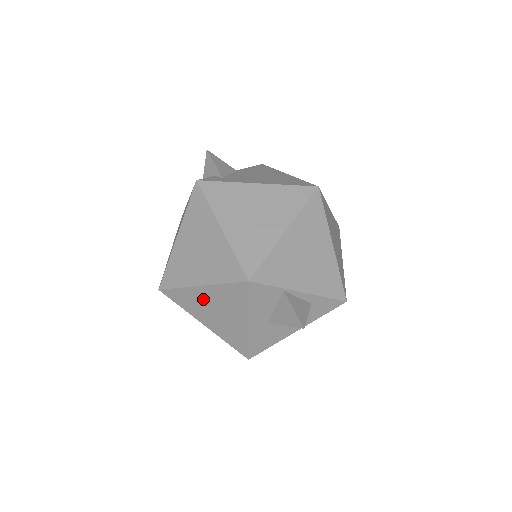
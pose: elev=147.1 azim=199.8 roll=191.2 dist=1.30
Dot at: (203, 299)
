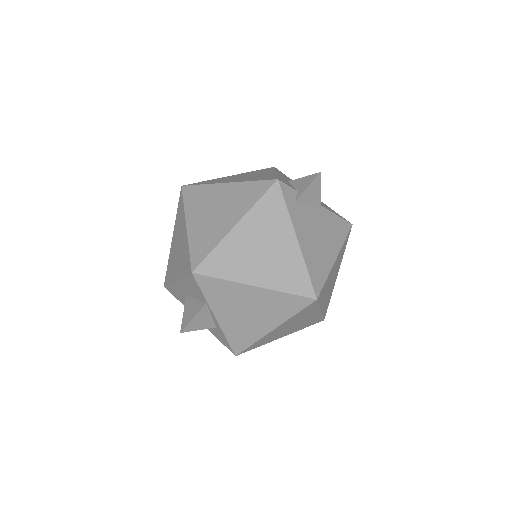
Dot at: (182, 232)
